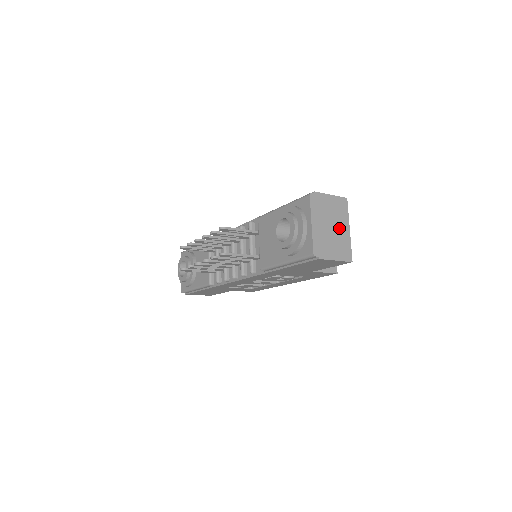
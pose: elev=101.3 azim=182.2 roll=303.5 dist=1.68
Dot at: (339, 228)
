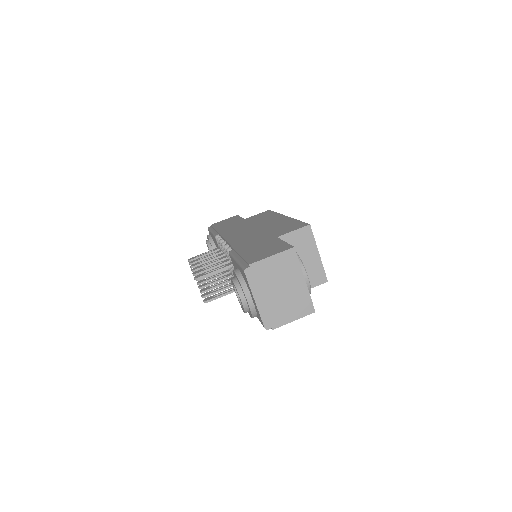
Dot at: (290, 286)
